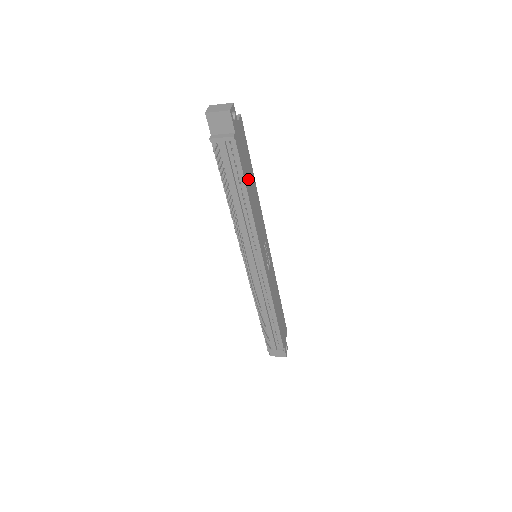
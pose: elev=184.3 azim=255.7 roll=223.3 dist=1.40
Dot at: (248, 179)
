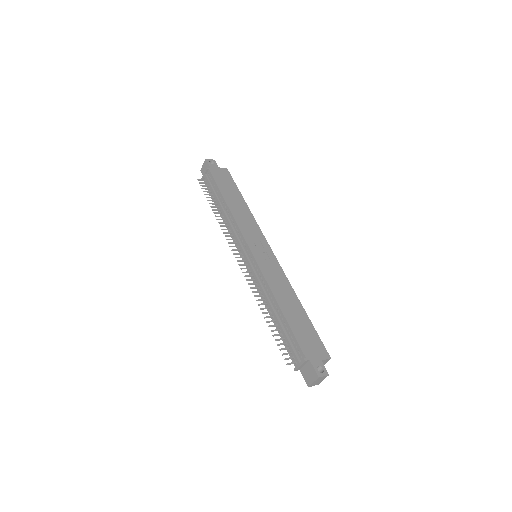
Dot at: (229, 194)
